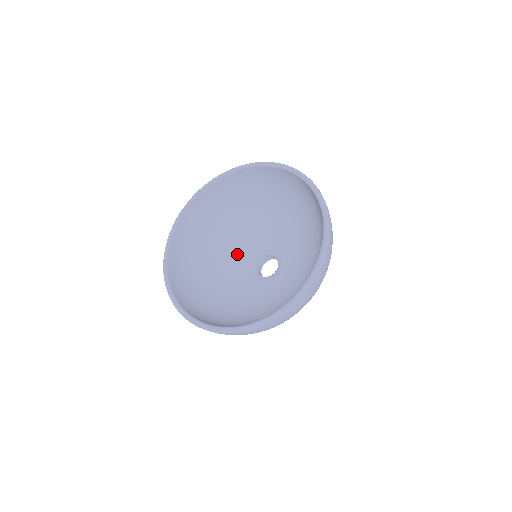
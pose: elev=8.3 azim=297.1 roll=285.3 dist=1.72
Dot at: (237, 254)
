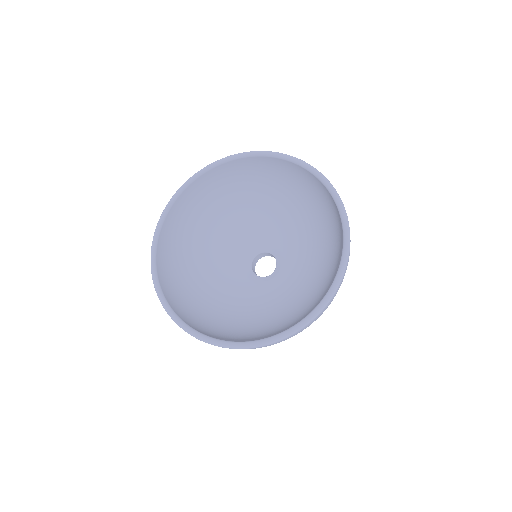
Dot at: (230, 248)
